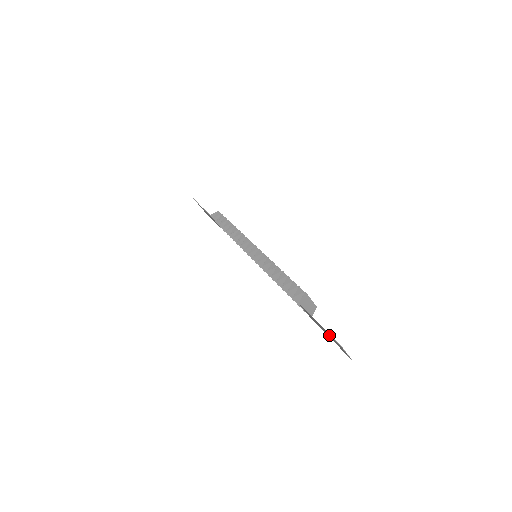
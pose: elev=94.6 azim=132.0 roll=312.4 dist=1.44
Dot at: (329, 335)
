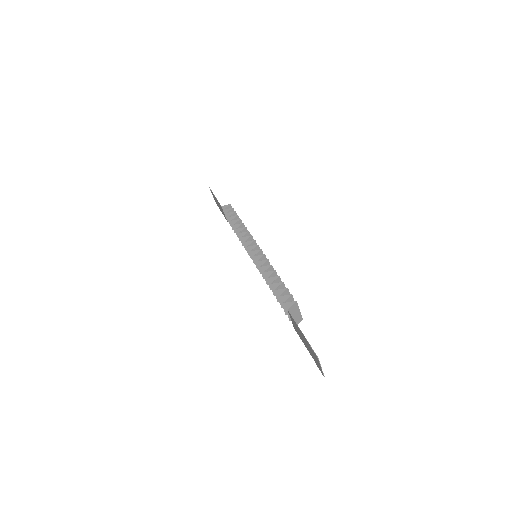
Dot at: (309, 347)
